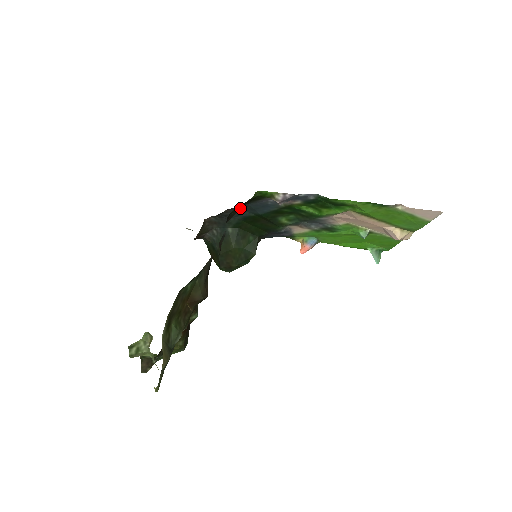
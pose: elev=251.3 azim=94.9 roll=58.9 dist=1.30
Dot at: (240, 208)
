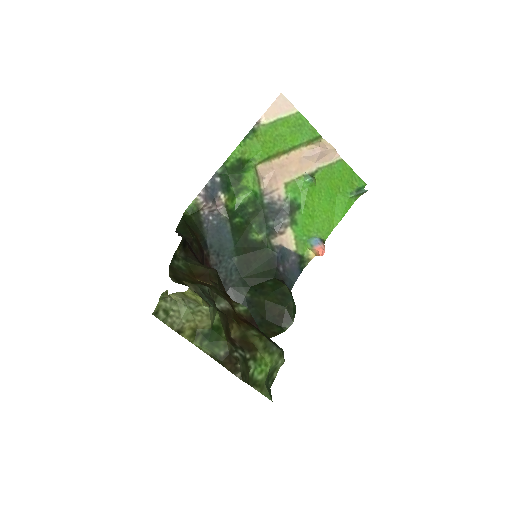
Dot at: (189, 232)
